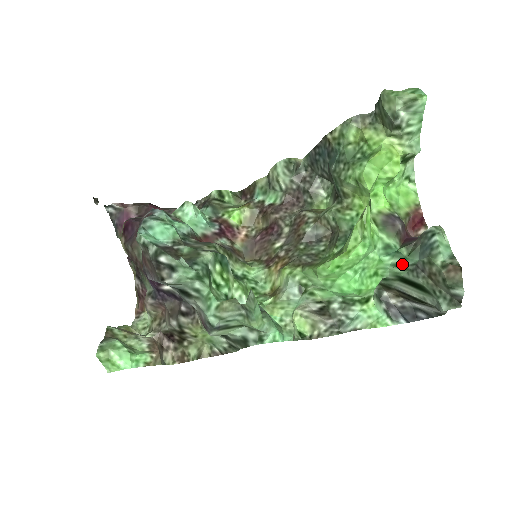
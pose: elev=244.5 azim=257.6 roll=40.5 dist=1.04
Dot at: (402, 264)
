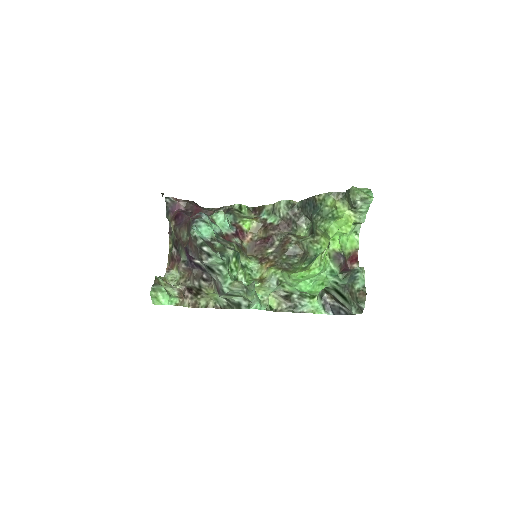
Dot at: (338, 283)
